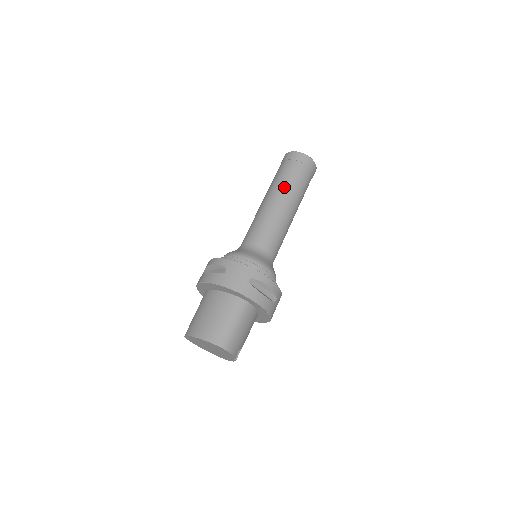
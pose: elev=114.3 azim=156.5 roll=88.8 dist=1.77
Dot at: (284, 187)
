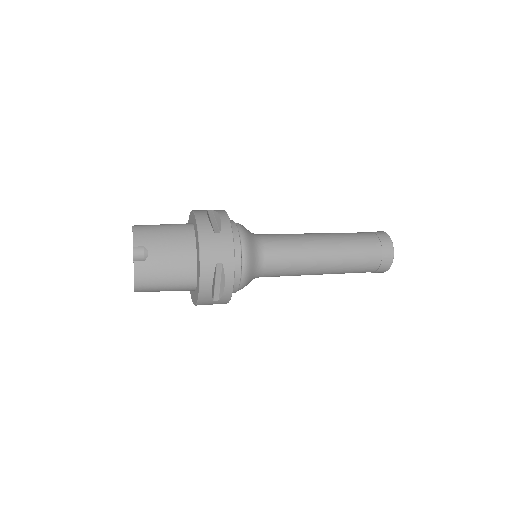
Dot at: occluded
